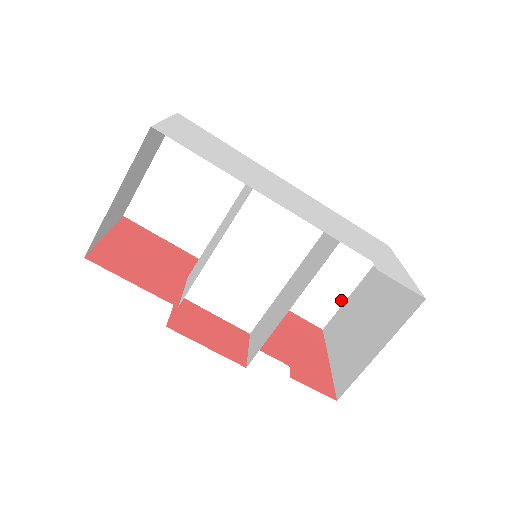
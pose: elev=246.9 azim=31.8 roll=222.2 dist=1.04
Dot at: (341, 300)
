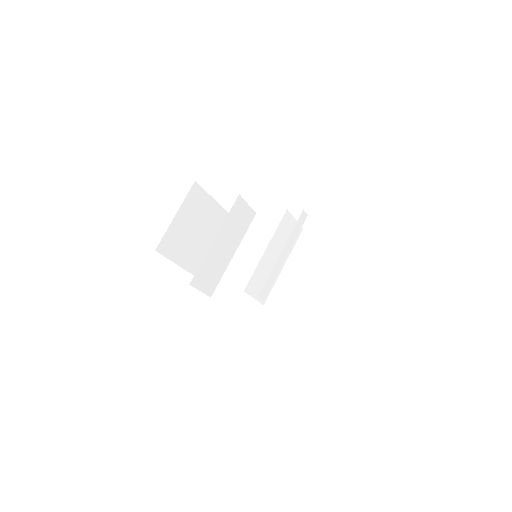
Dot at: (337, 309)
